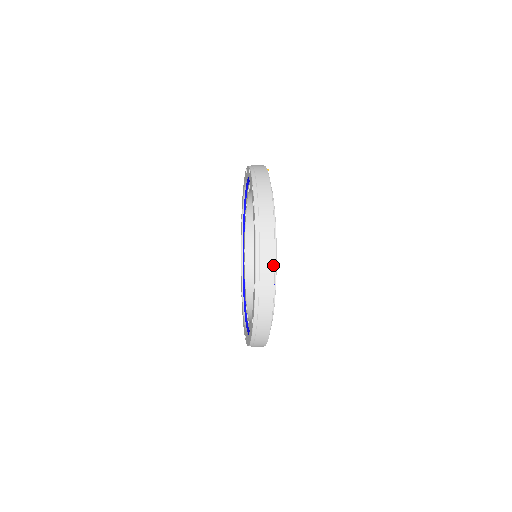
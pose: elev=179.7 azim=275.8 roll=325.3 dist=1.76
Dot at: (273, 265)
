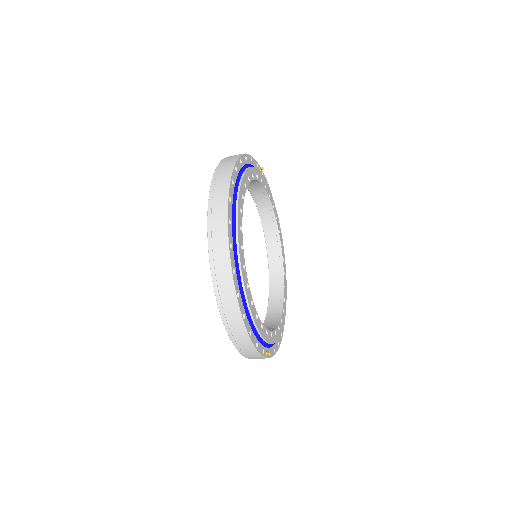
Dot at: (226, 196)
